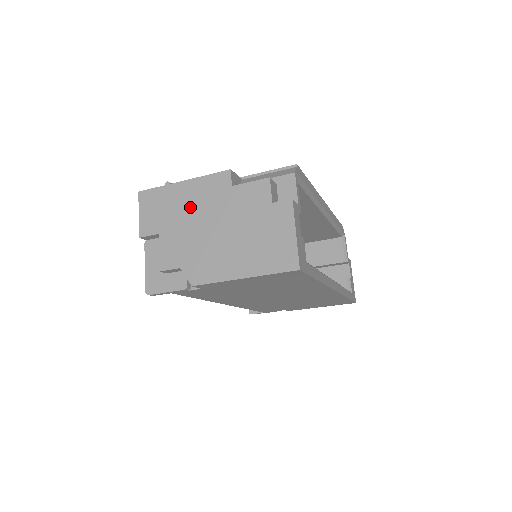
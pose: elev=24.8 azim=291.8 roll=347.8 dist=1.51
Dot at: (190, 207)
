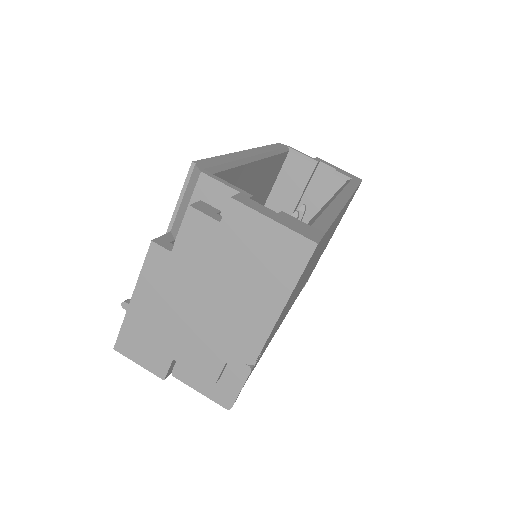
Dot at: (165, 310)
